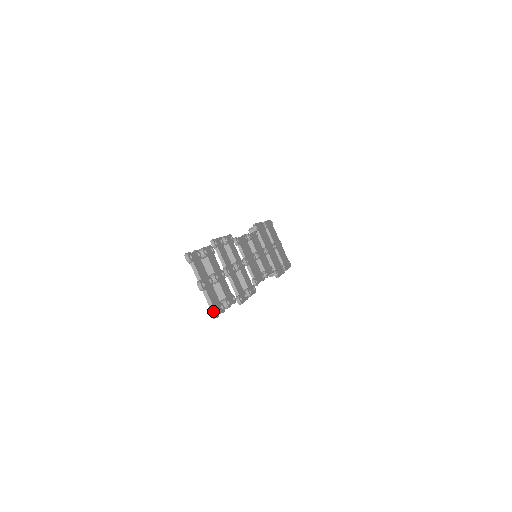
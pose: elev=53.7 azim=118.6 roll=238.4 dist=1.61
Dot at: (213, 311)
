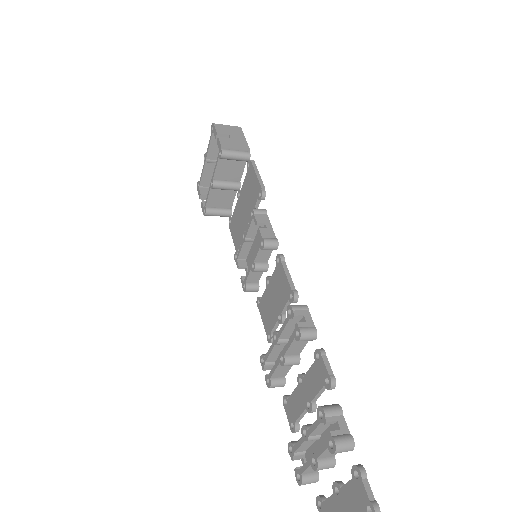
Dot at: out of frame
